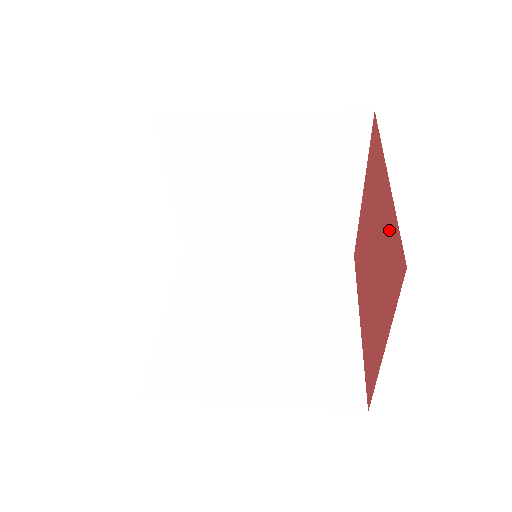
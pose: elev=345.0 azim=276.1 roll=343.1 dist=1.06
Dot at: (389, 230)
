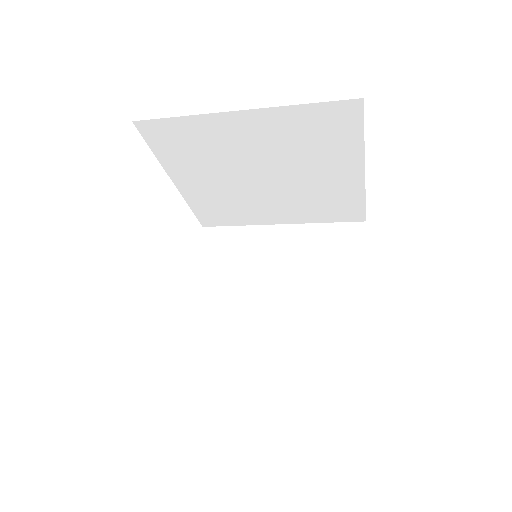
Dot at: occluded
